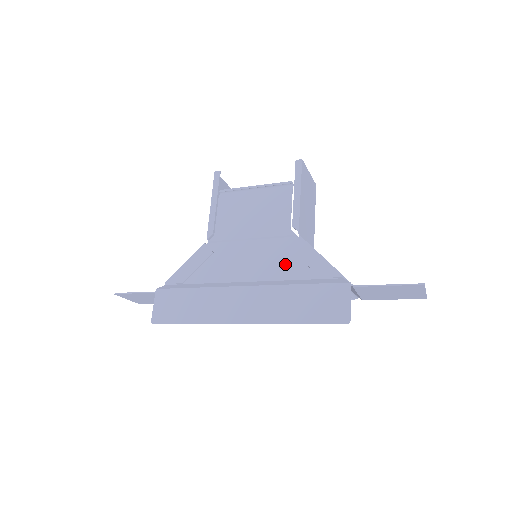
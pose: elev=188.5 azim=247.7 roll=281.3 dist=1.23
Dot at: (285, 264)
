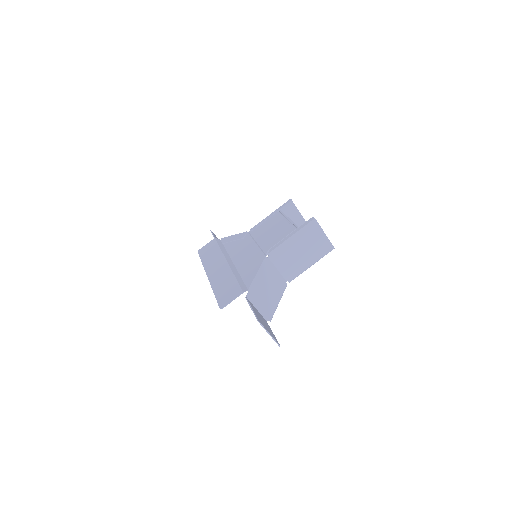
Dot at: (247, 265)
